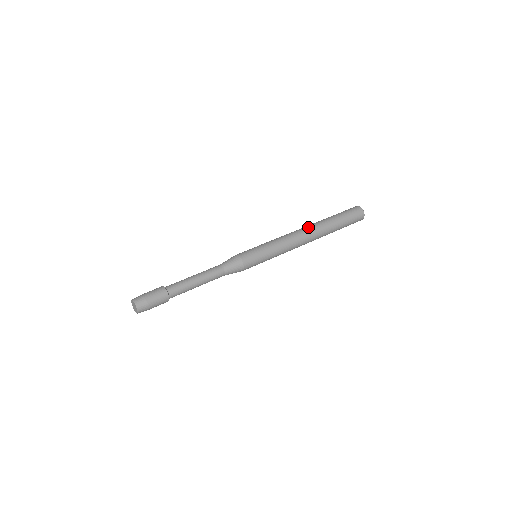
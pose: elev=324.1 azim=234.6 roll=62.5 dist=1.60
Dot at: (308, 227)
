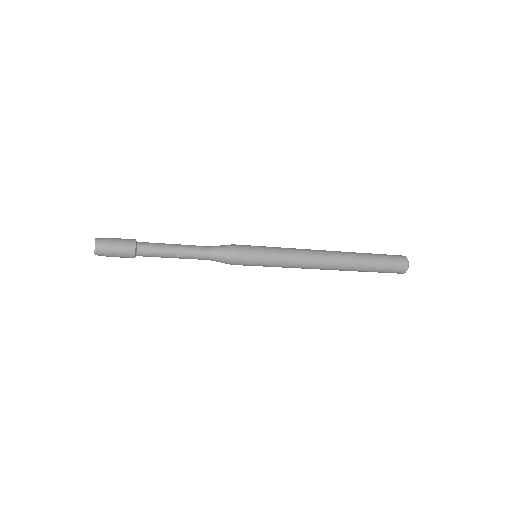
Dot at: occluded
